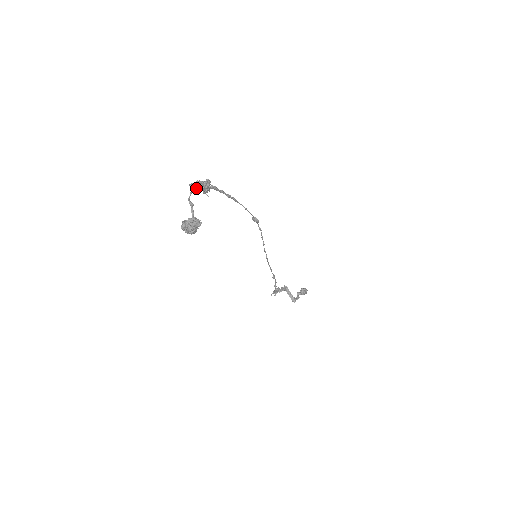
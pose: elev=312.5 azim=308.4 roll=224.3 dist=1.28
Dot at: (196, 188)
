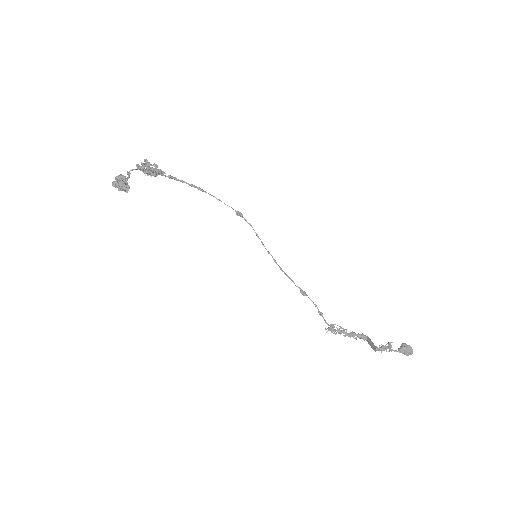
Dot at: (142, 169)
